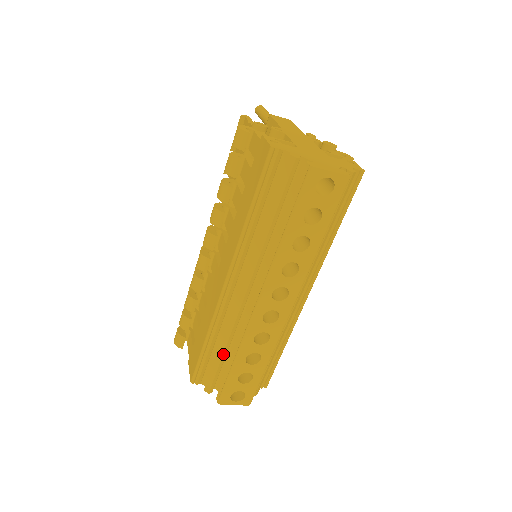
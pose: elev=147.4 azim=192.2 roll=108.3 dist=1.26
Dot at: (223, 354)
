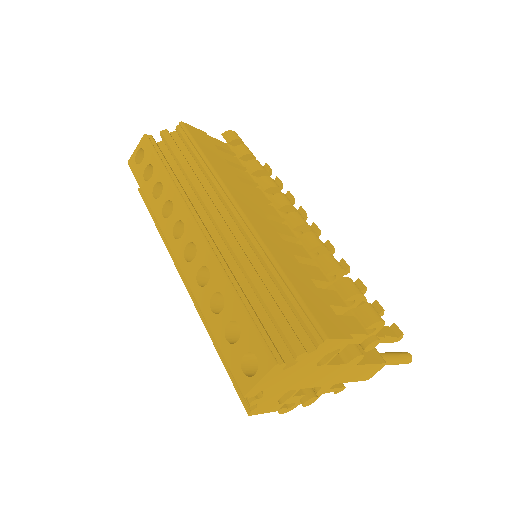
Dot at: occluded
